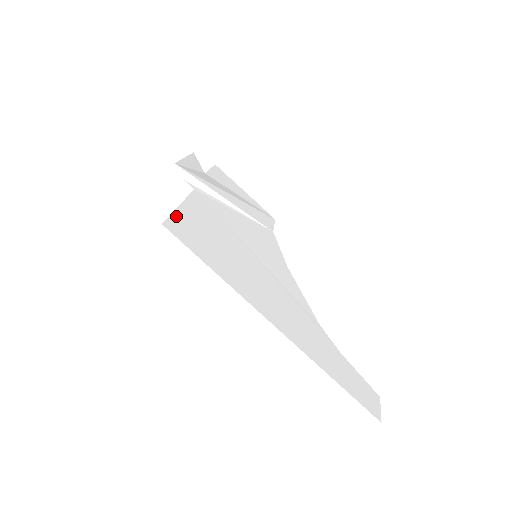
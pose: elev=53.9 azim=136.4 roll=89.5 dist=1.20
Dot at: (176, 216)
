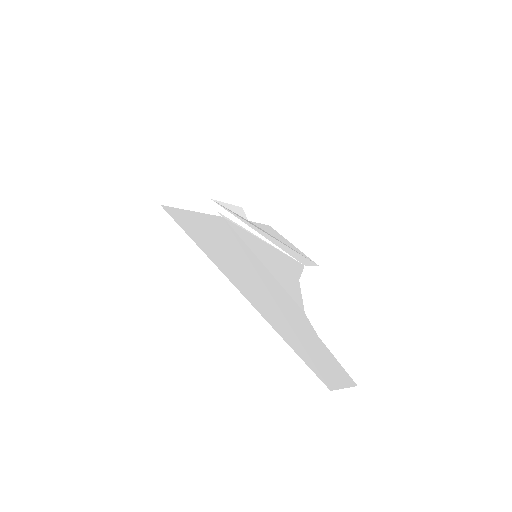
Dot at: (182, 211)
